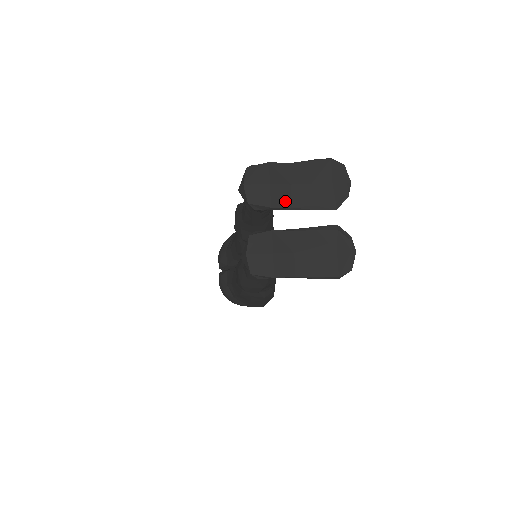
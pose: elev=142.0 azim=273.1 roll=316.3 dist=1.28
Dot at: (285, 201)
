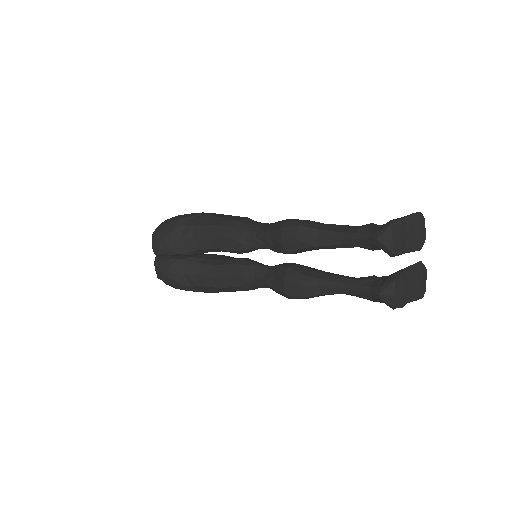
Dot at: (405, 248)
